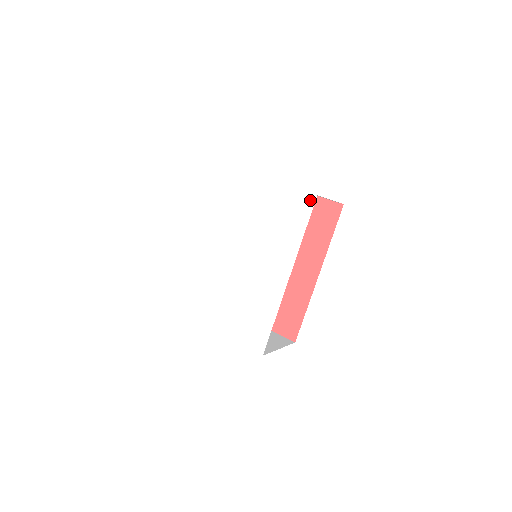
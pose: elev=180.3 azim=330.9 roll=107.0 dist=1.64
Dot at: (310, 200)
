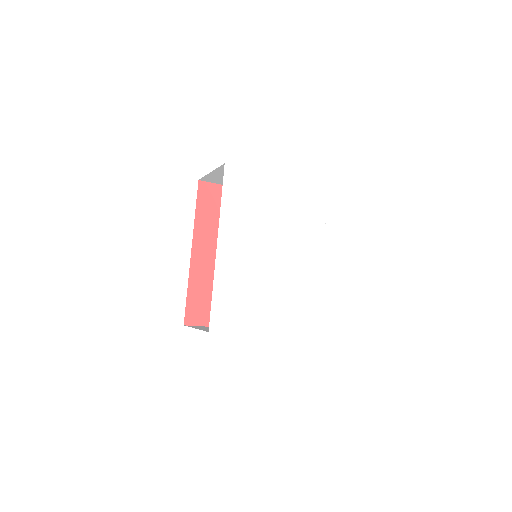
Dot at: (324, 191)
